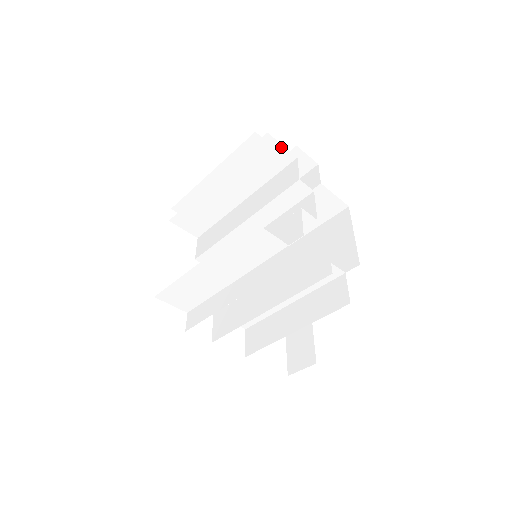
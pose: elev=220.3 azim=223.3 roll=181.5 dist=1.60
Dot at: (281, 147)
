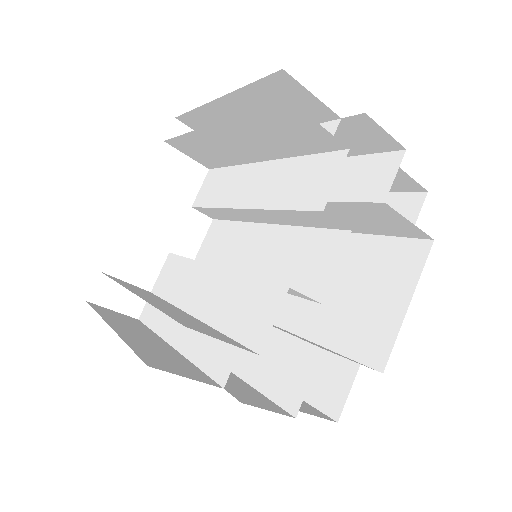
Dot at: (317, 125)
